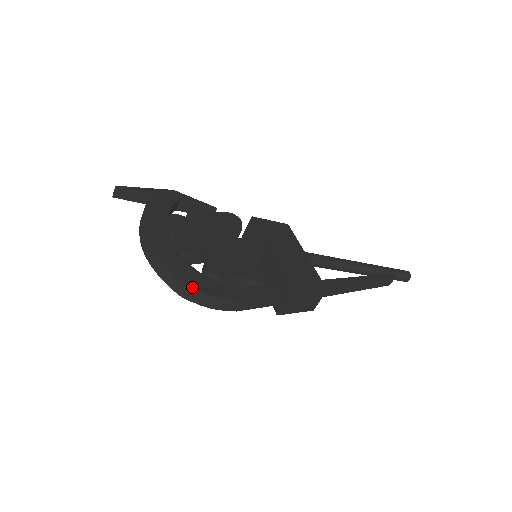
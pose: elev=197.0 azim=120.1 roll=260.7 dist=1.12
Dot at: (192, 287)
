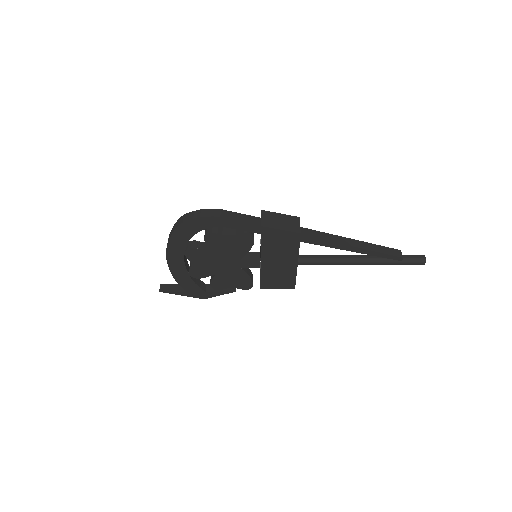
Dot at: (185, 214)
